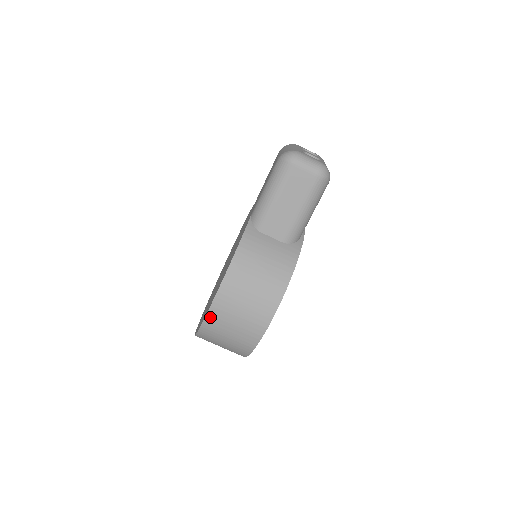
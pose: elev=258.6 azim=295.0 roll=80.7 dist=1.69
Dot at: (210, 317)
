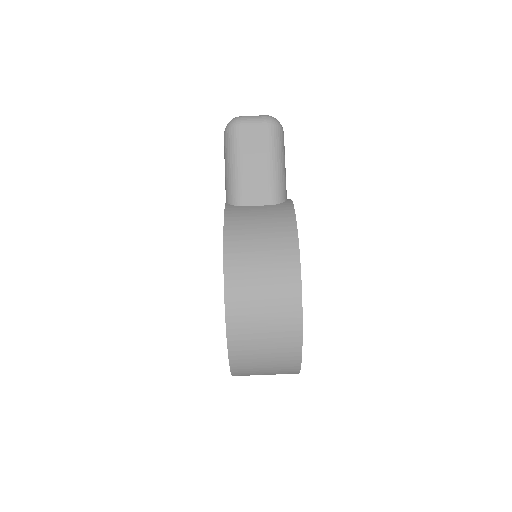
Dot at: (231, 312)
